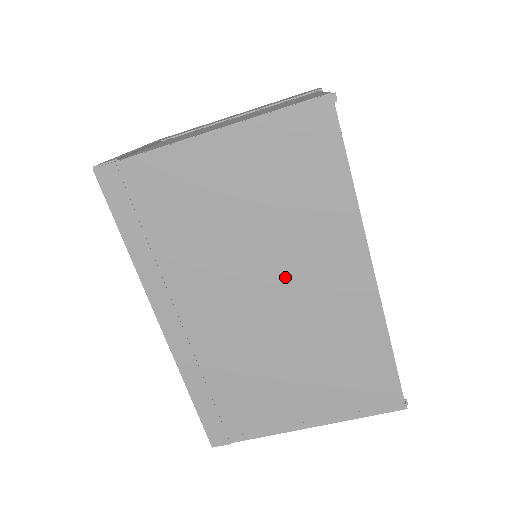
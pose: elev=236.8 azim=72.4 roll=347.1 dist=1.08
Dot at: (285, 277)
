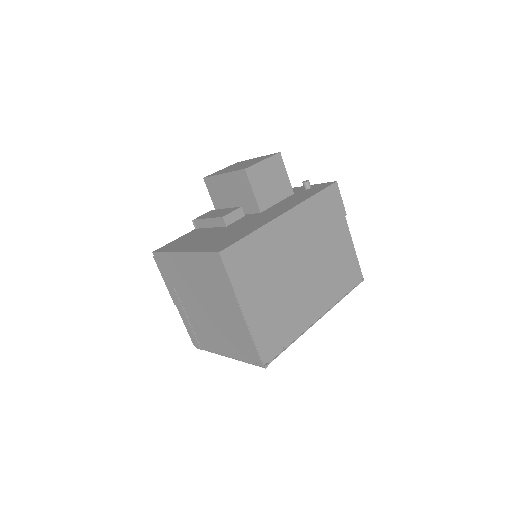
Dot at: occluded
